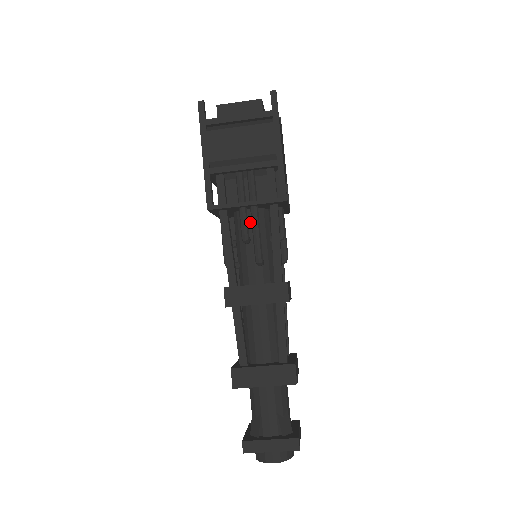
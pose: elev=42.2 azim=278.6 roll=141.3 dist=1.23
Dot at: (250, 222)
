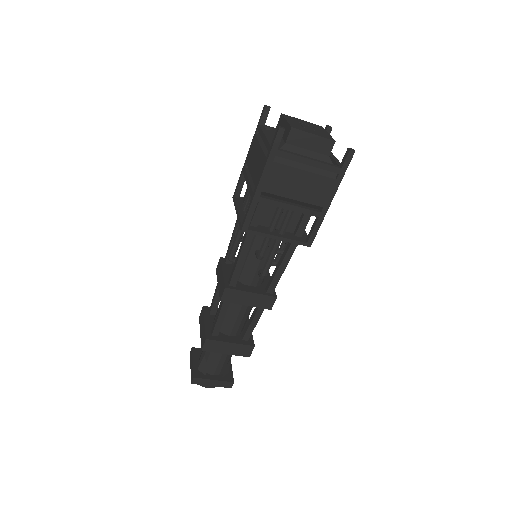
Dot at: occluded
